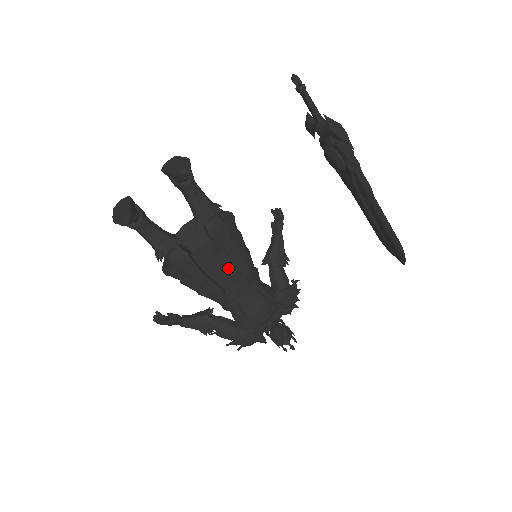
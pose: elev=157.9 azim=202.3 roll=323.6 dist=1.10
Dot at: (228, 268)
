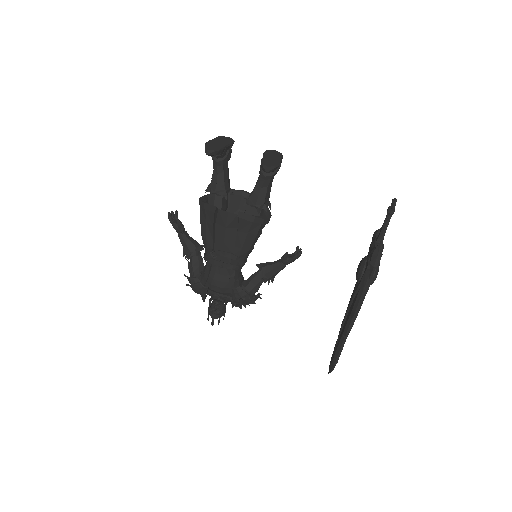
Dot at: (229, 241)
